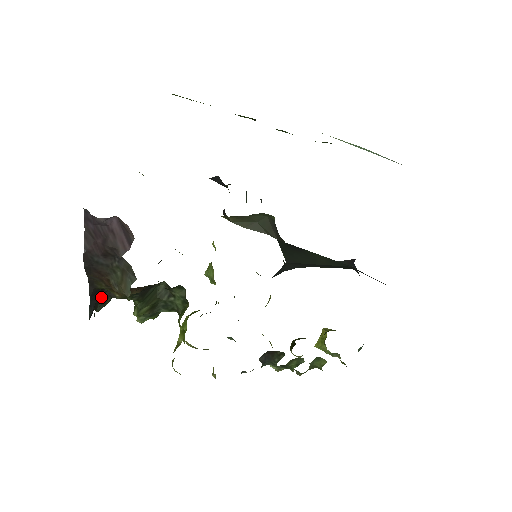
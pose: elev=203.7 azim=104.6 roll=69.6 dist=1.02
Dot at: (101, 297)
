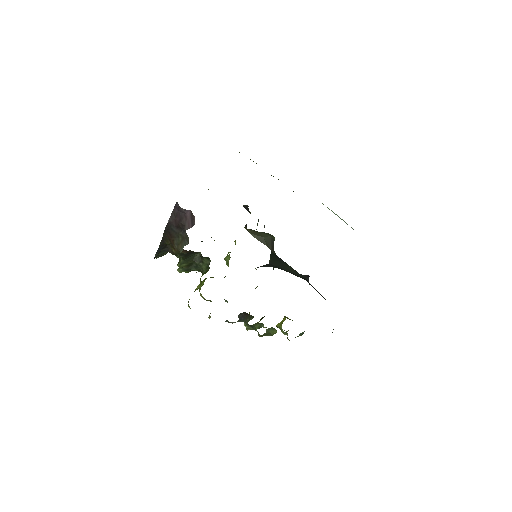
Dot at: (163, 250)
